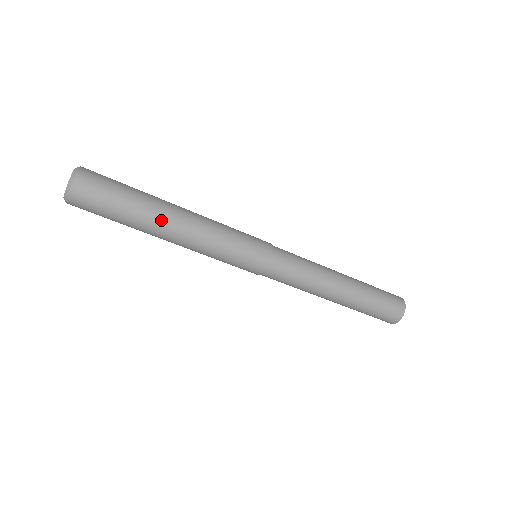
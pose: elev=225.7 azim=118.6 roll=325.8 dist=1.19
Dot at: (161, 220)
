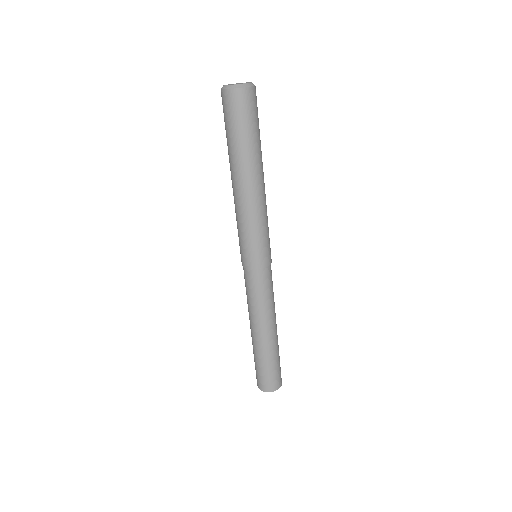
Dot at: (244, 171)
